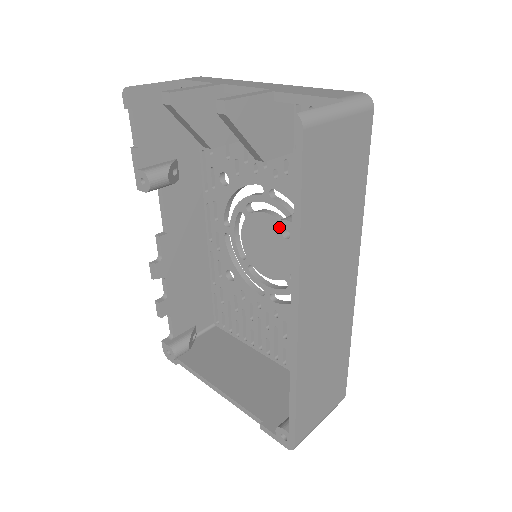
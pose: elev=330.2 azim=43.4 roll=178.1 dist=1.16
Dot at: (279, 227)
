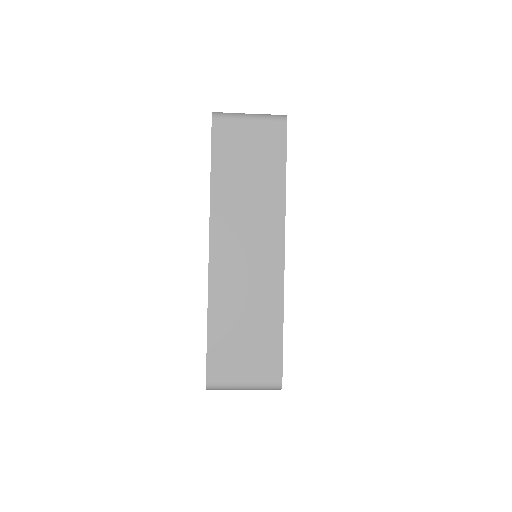
Dot at: occluded
